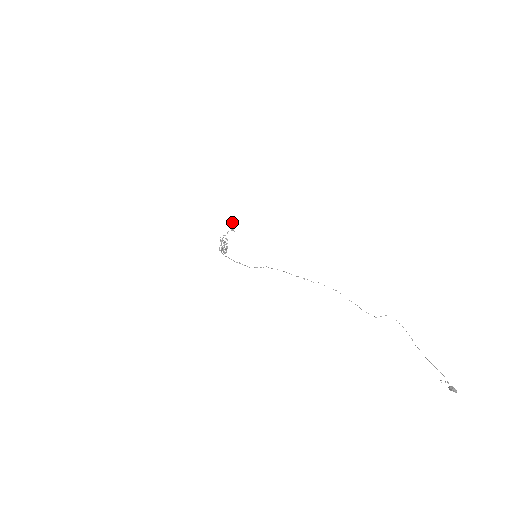
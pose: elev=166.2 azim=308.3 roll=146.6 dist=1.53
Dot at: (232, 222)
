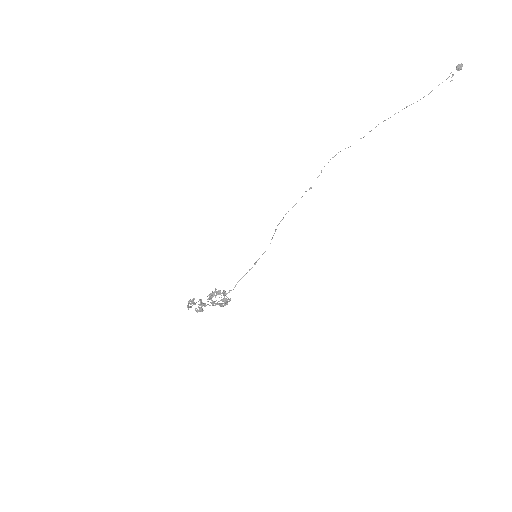
Dot at: (194, 299)
